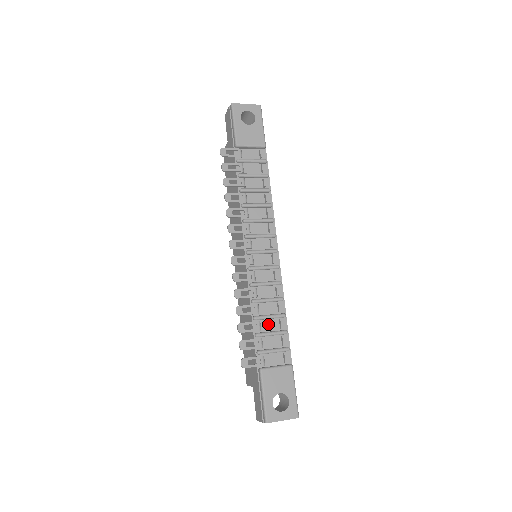
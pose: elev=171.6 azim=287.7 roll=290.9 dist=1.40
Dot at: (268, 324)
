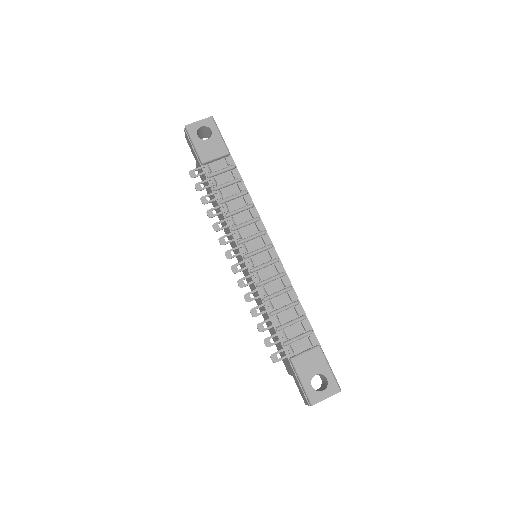
Dot at: (285, 315)
